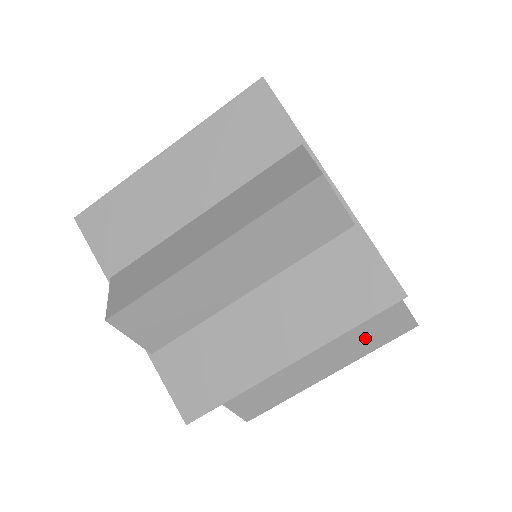
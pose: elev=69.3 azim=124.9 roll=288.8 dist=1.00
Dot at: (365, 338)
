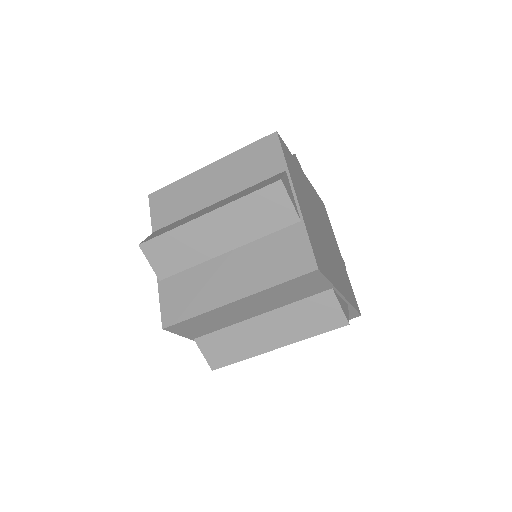
Dot at: occluded
